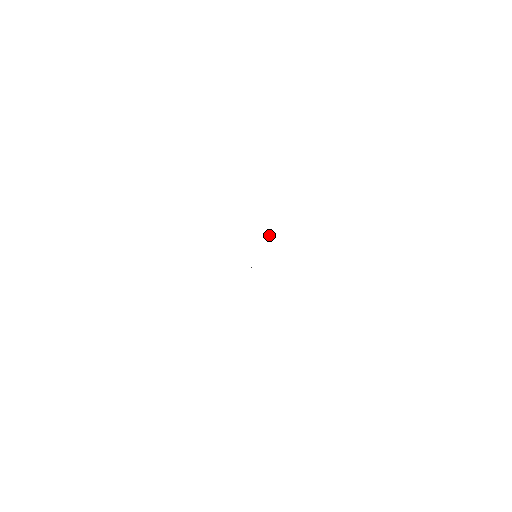
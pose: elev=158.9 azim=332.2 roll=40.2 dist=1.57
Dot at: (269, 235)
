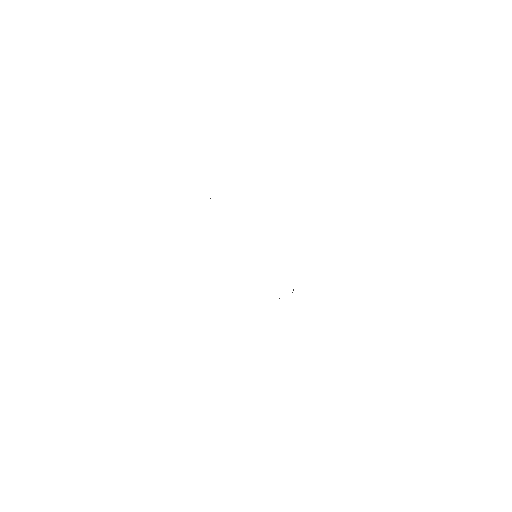
Dot at: (293, 290)
